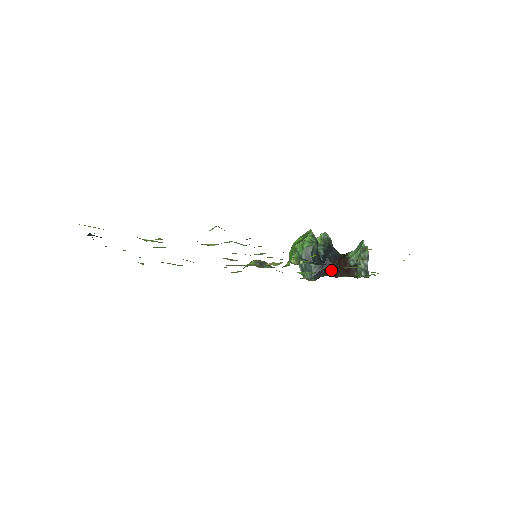
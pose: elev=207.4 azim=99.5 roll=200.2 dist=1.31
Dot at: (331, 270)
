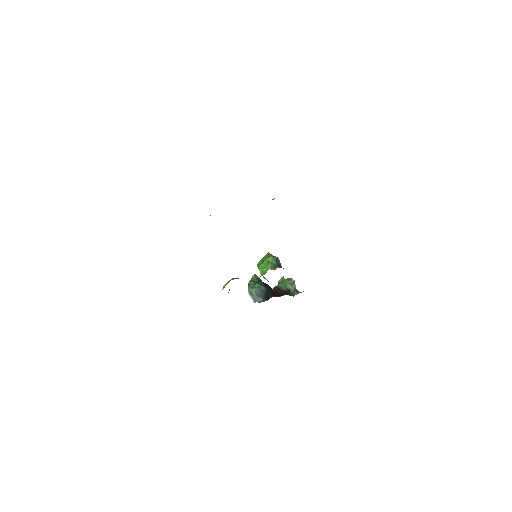
Dot at: (274, 294)
